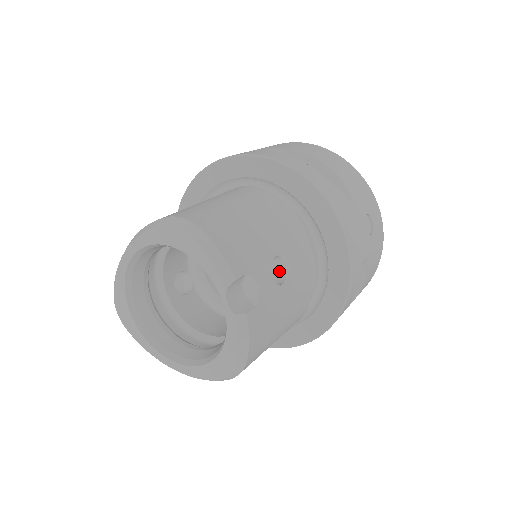
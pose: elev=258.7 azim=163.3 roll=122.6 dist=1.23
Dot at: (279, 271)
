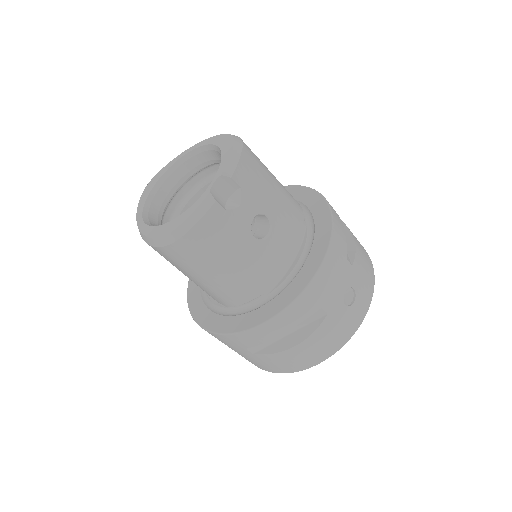
Dot at: (260, 236)
